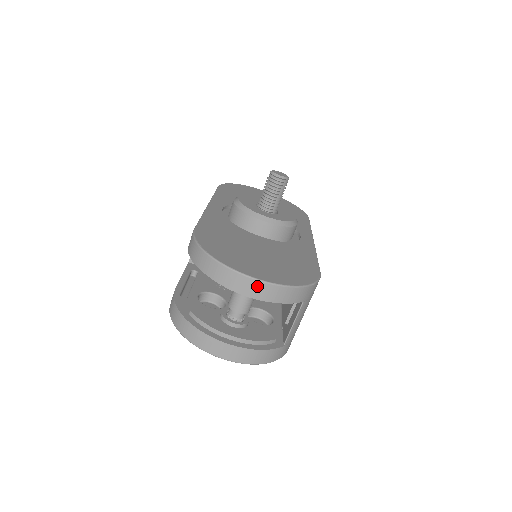
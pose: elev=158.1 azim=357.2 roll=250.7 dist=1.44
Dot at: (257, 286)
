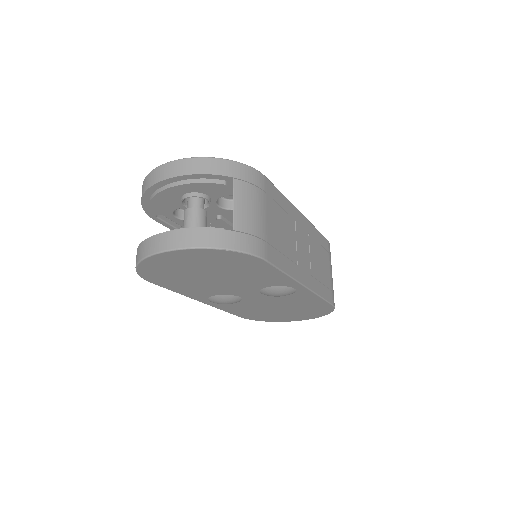
Dot at: (172, 166)
